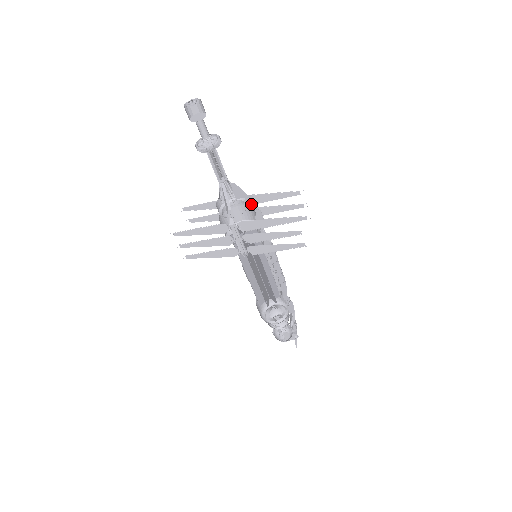
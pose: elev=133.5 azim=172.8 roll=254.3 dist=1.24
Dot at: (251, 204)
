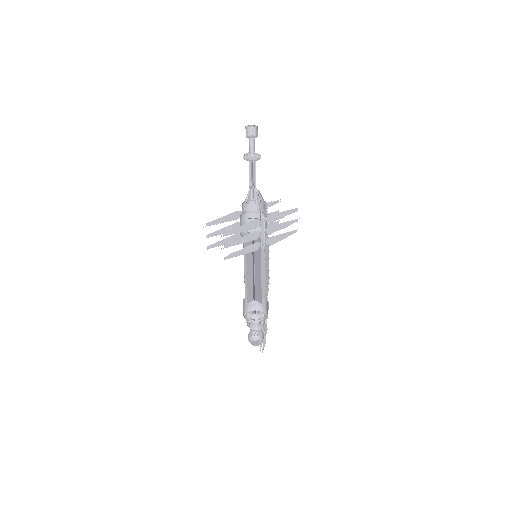
Dot at: (263, 207)
